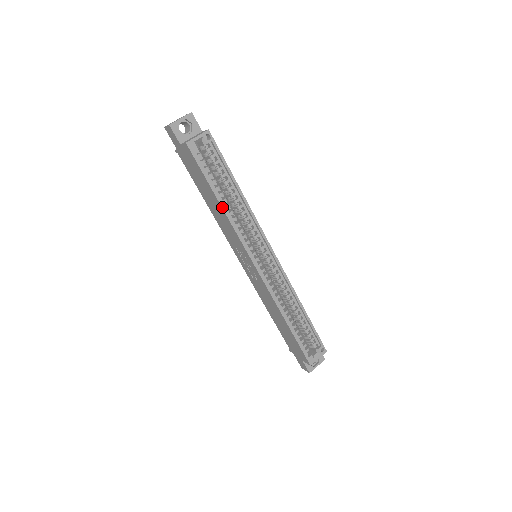
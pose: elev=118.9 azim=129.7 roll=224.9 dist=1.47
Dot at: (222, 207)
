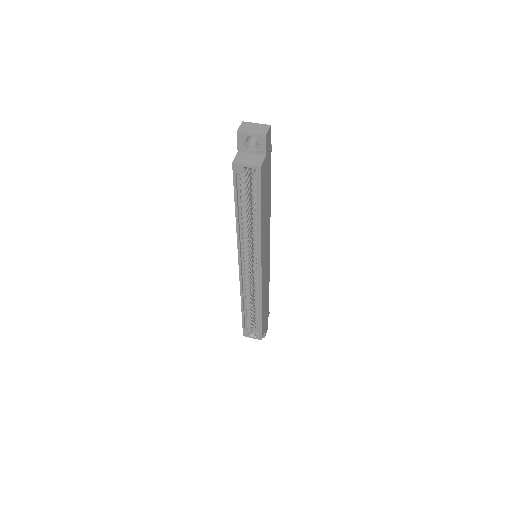
Dot at: (236, 220)
